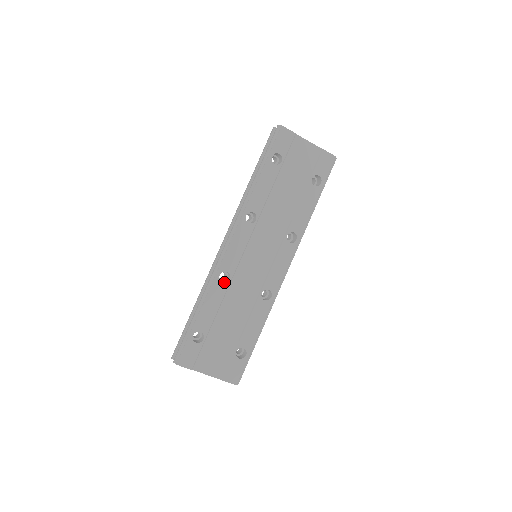
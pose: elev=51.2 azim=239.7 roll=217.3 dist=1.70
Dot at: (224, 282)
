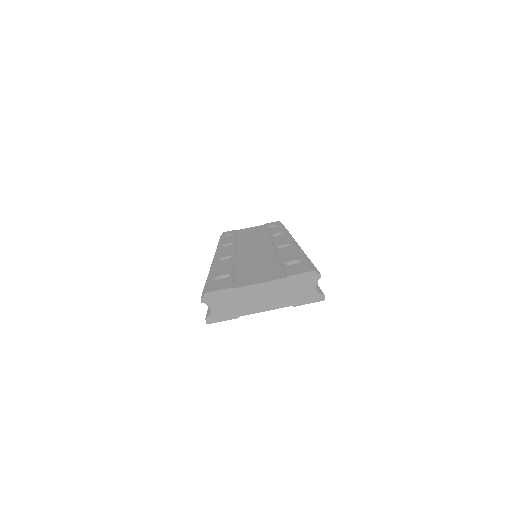
Dot at: occluded
